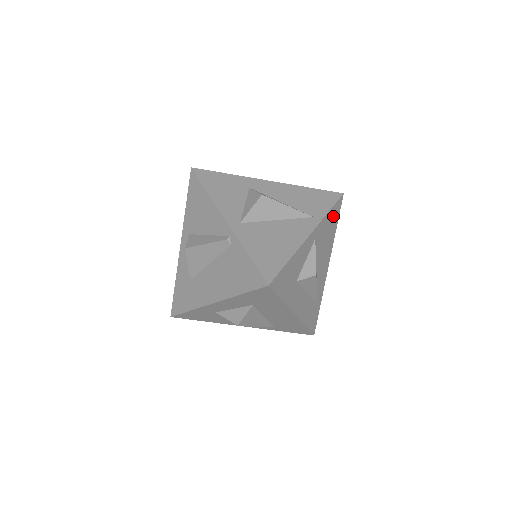
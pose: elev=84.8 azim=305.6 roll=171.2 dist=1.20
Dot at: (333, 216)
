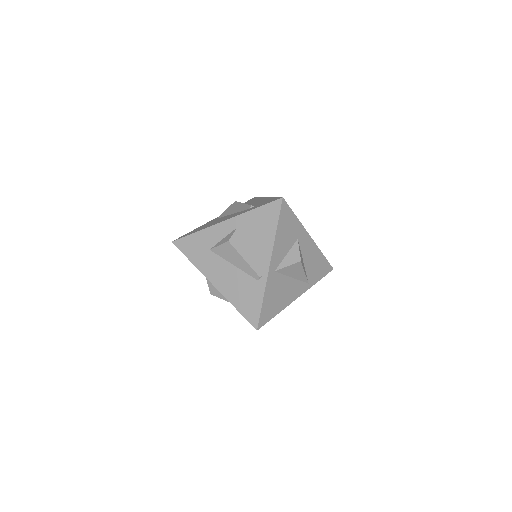
Dot at: occluded
